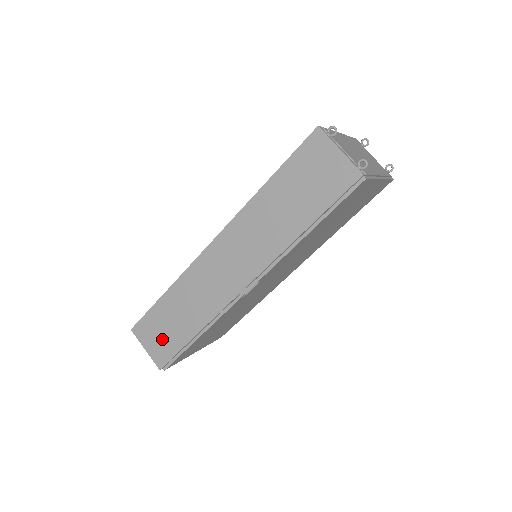
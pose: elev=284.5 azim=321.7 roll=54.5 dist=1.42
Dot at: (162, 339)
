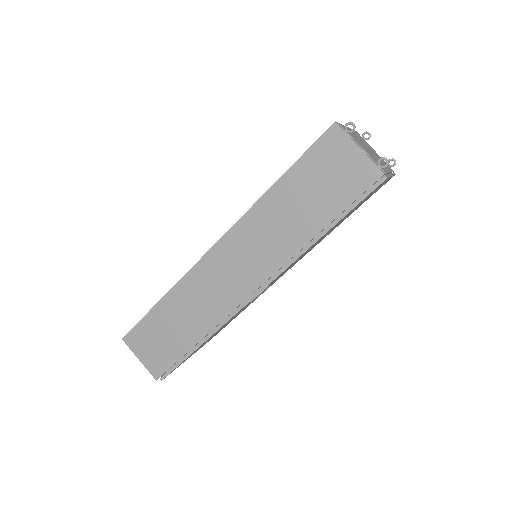
Dot at: (158, 348)
